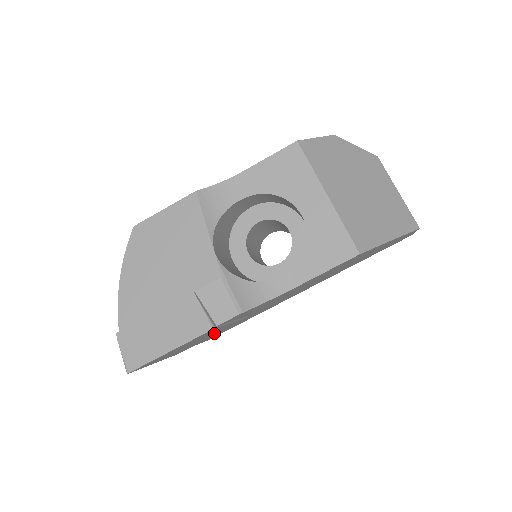
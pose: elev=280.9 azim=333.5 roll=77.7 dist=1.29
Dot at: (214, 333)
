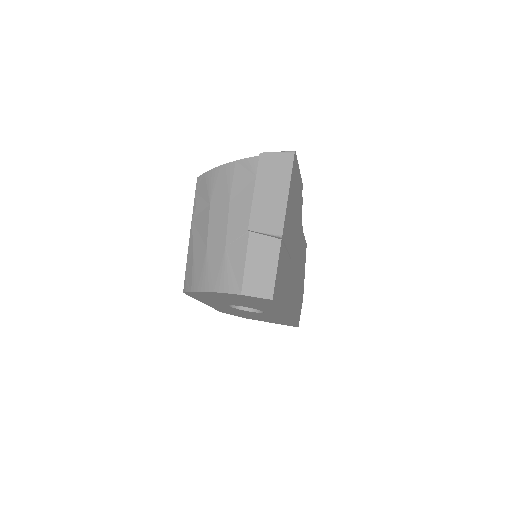
Dot at: (292, 229)
